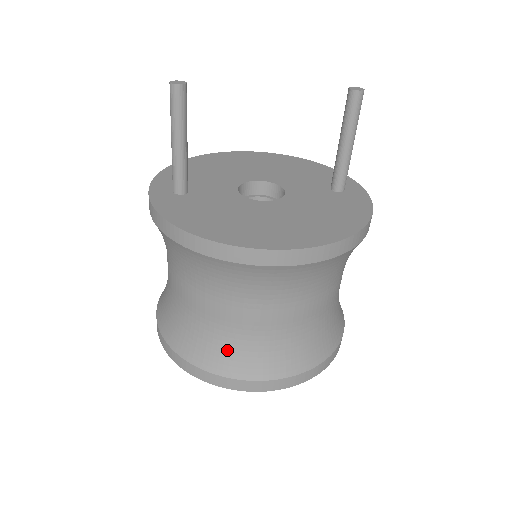
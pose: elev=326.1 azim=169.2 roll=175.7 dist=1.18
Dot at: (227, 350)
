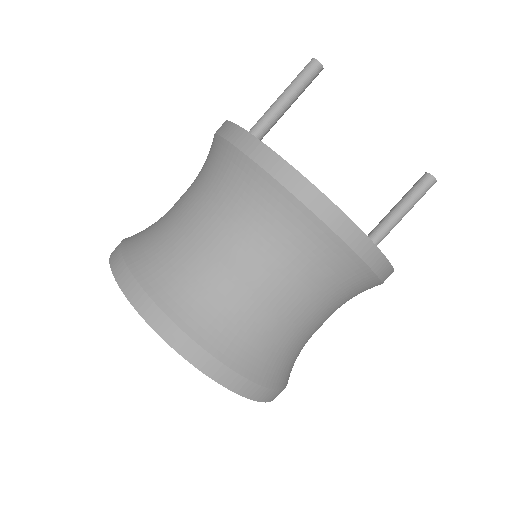
Dot at: (187, 285)
